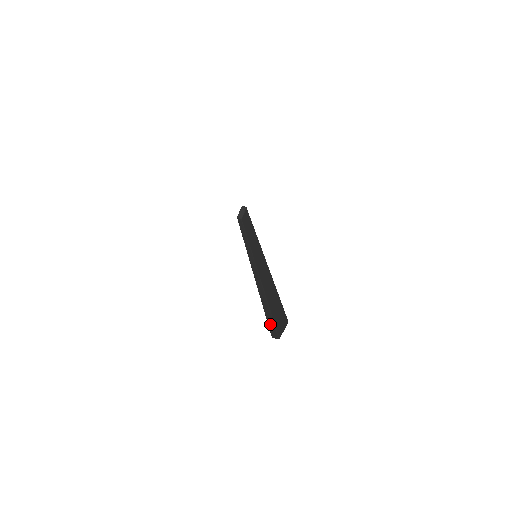
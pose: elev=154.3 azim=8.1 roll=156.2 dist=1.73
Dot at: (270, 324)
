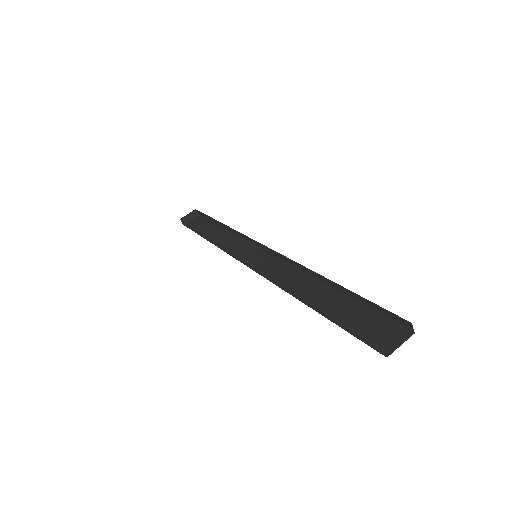
Dot at: occluded
